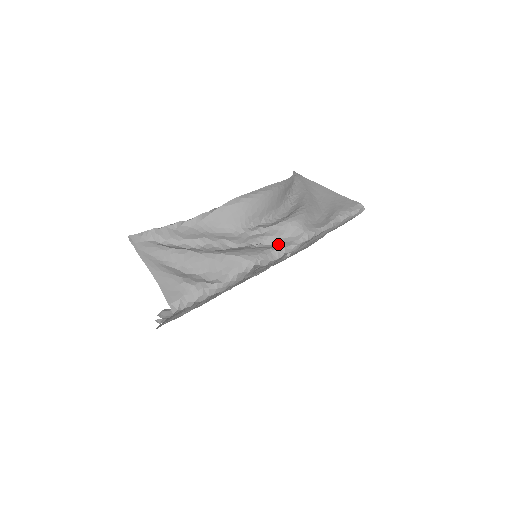
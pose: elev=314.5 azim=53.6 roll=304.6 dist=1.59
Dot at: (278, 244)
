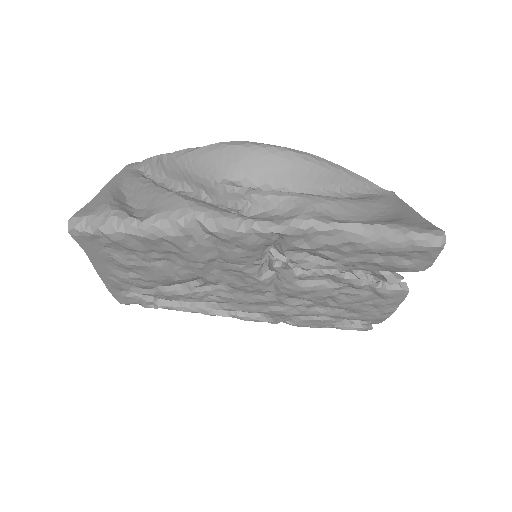
Dot at: (256, 217)
